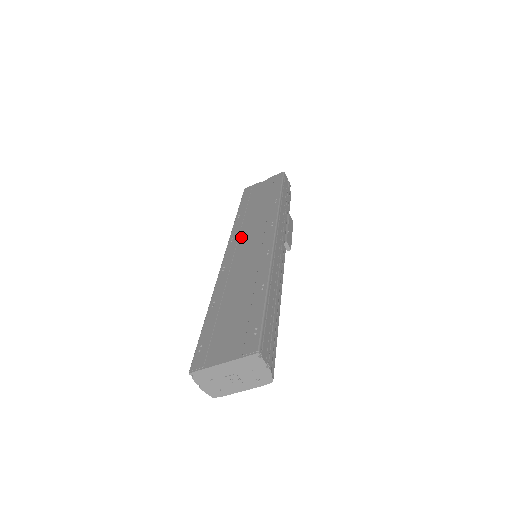
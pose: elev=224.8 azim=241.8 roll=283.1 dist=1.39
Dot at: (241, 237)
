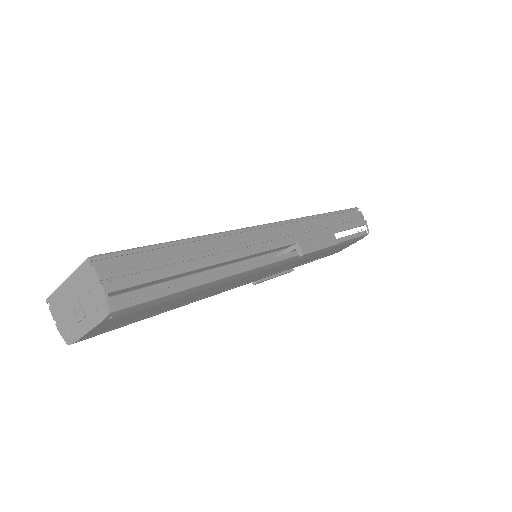
Dot at: occluded
